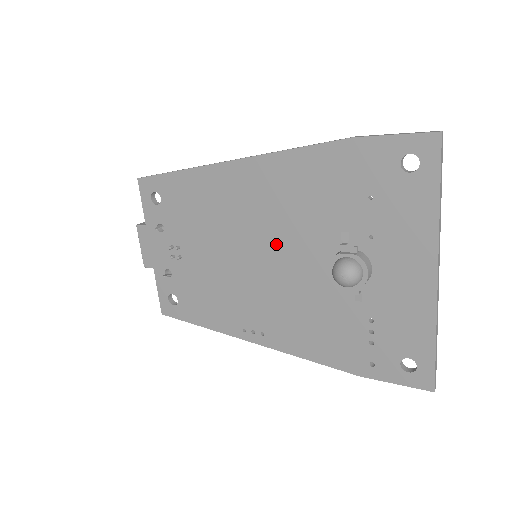
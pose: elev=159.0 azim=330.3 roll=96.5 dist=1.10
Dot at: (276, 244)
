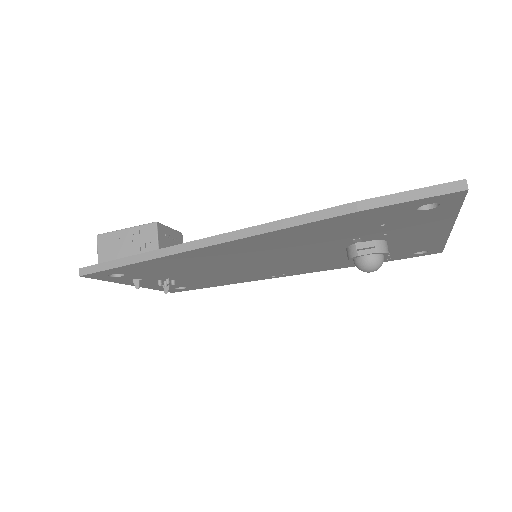
Dot at: (281, 256)
